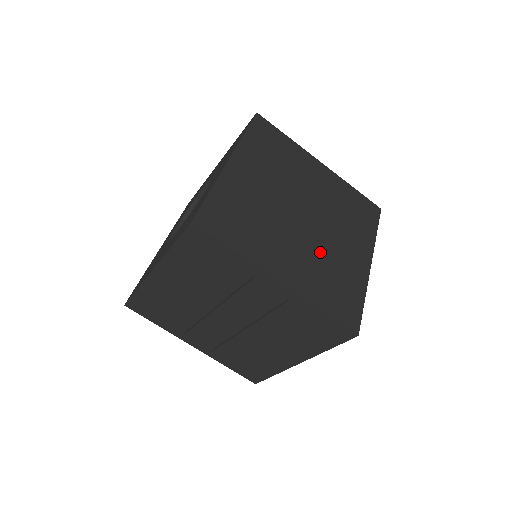
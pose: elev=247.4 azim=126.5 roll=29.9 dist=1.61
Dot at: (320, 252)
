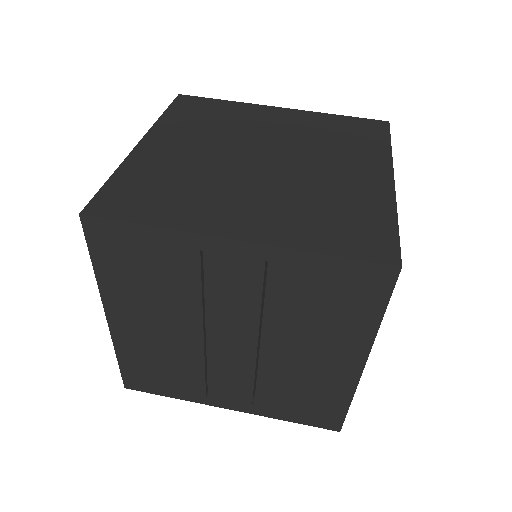
Dot at: (300, 188)
